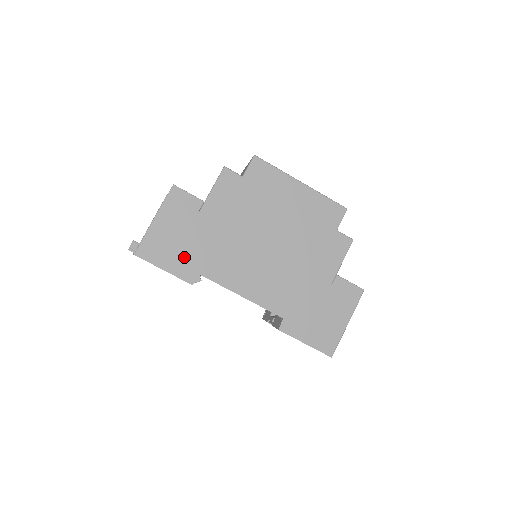
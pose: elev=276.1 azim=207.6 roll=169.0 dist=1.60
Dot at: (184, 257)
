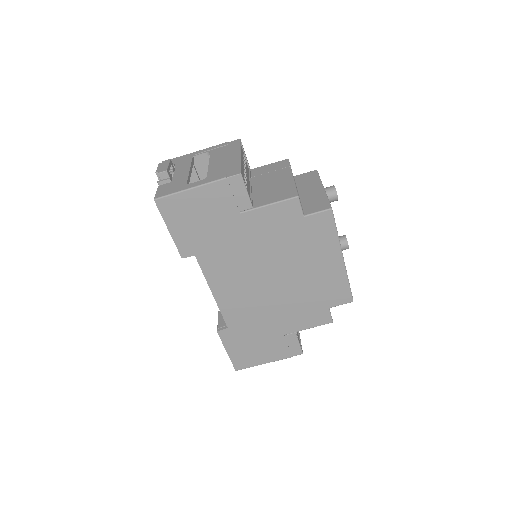
Dot at: (195, 234)
